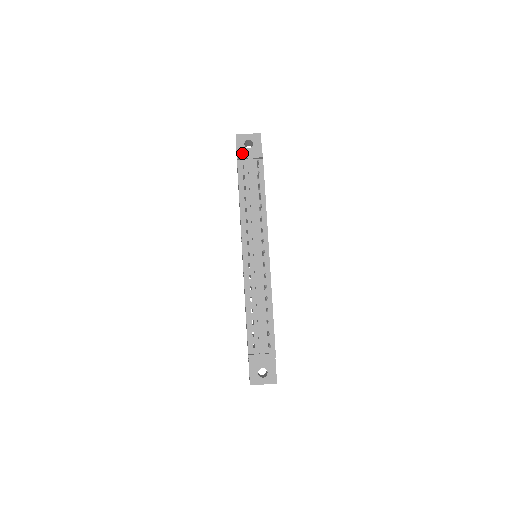
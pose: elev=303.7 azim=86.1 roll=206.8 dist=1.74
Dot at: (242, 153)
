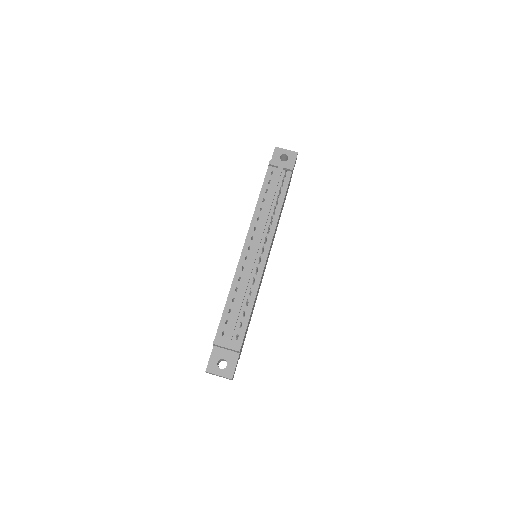
Dot at: (275, 161)
